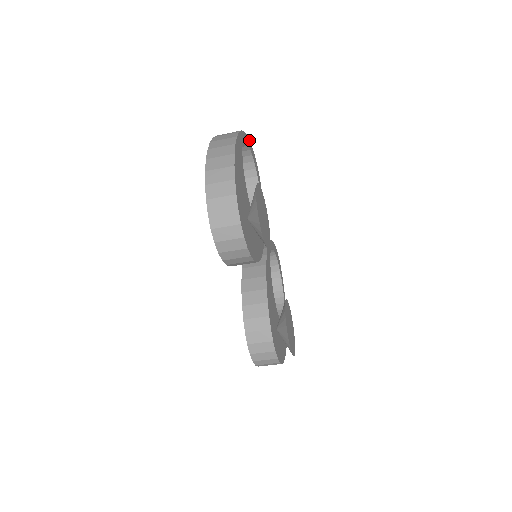
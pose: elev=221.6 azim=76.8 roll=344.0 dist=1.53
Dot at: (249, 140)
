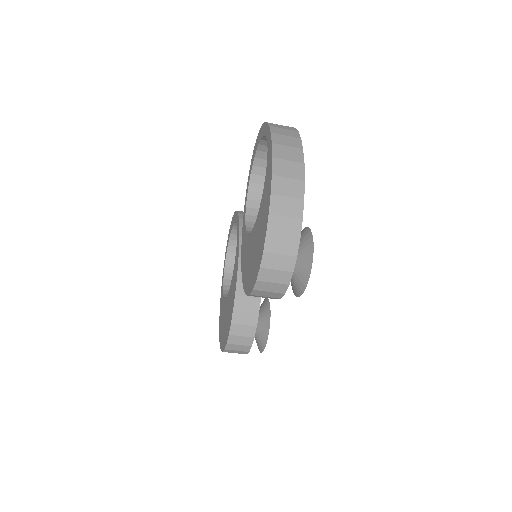
Dot at: occluded
